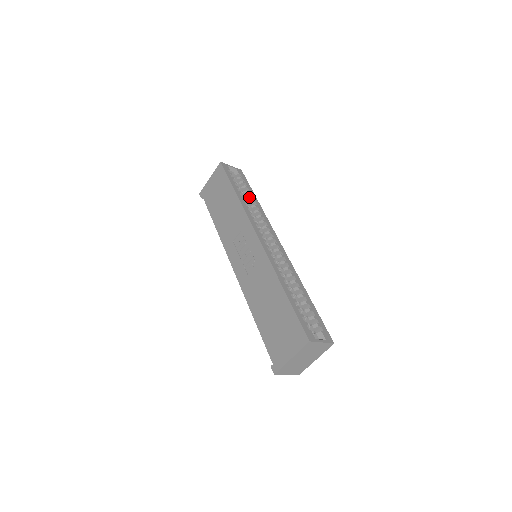
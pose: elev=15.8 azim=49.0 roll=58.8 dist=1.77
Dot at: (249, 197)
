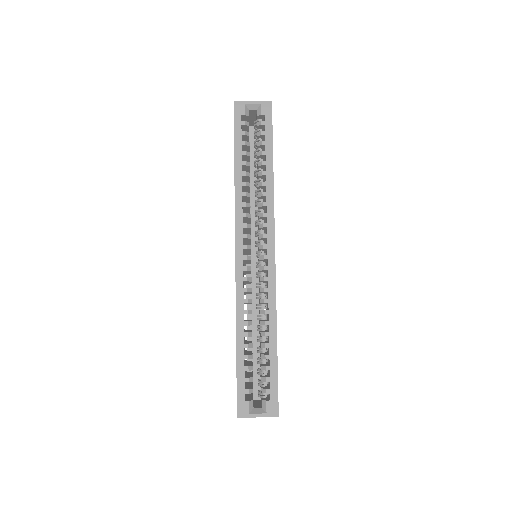
Dot at: (260, 165)
